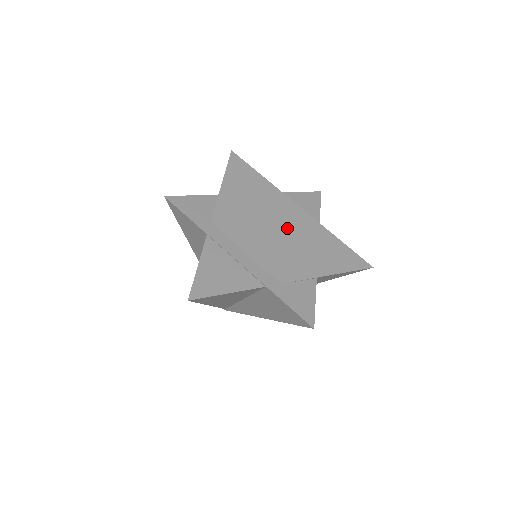
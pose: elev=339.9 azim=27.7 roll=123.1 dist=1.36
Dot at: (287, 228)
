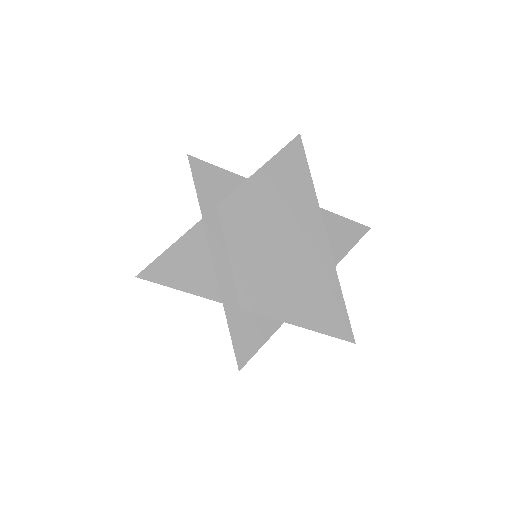
Dot at: (294, 253)
